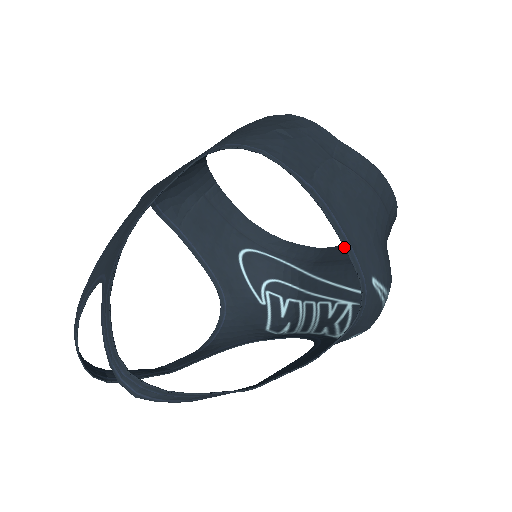
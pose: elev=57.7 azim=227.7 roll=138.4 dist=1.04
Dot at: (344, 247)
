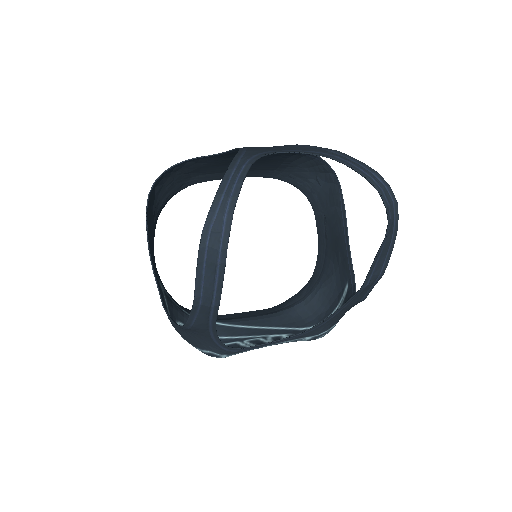
Dot at: occluded
